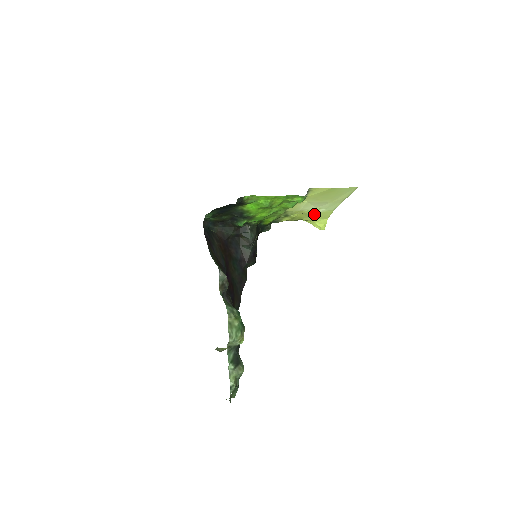
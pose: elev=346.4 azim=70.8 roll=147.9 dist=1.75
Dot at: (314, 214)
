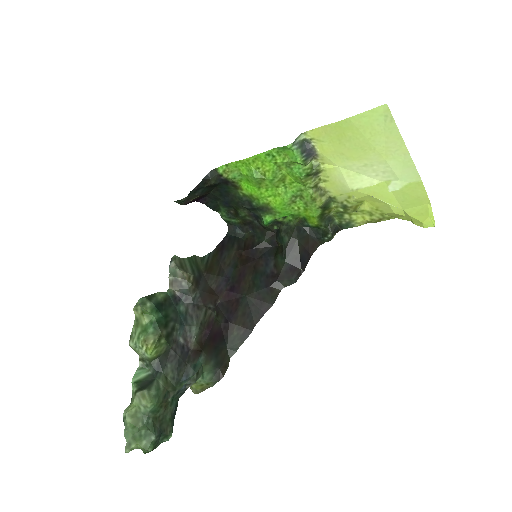
Dot at: (391, 196)
